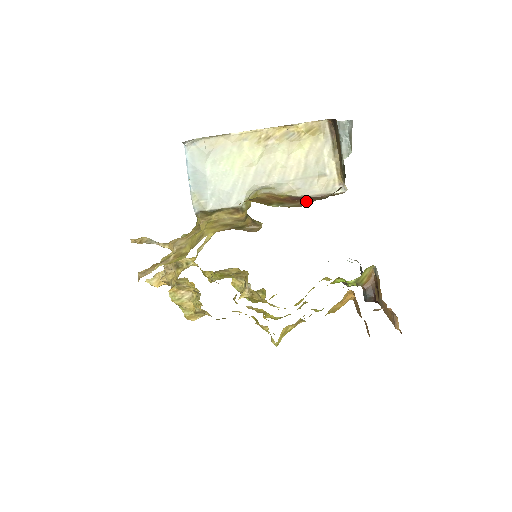
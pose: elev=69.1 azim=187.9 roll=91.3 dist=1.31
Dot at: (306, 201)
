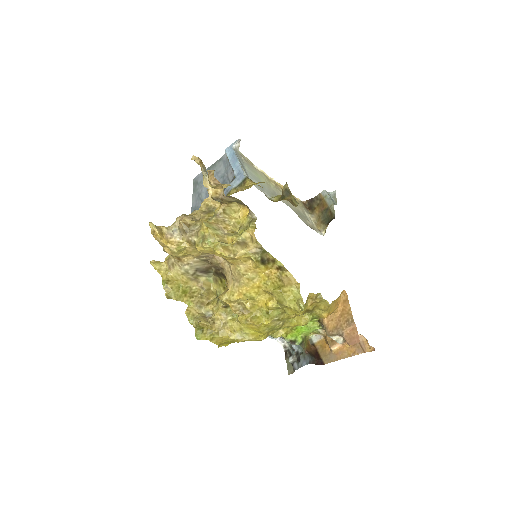
Dot at: occluded
